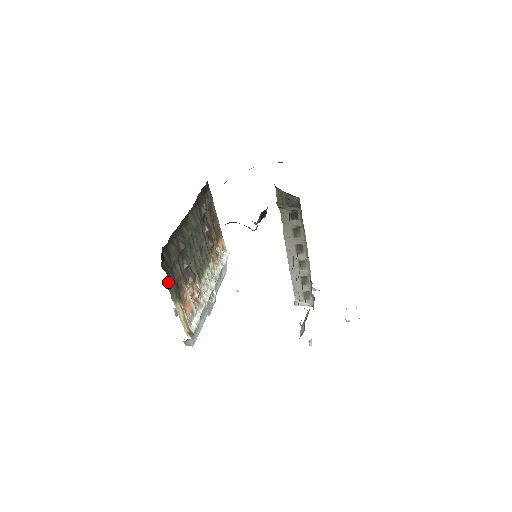
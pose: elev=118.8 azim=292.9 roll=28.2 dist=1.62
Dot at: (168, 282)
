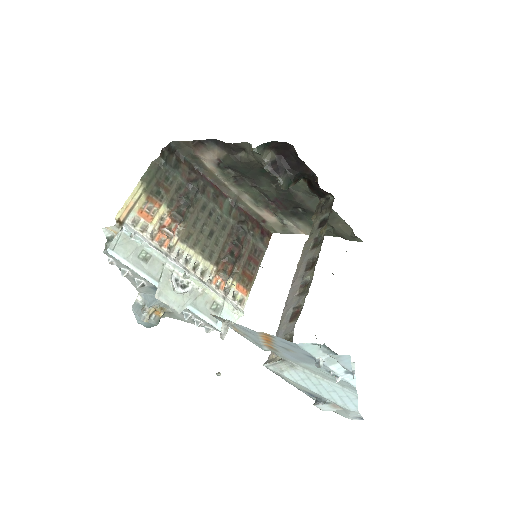
Dot at: (154, 167)
